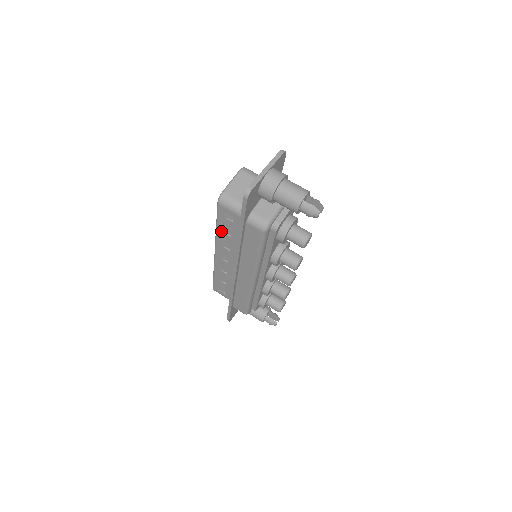
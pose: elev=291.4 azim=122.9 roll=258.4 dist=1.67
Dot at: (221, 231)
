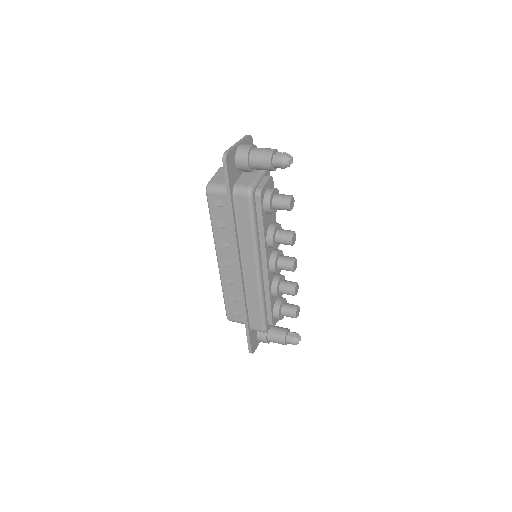
Dot at: (216, 227)
